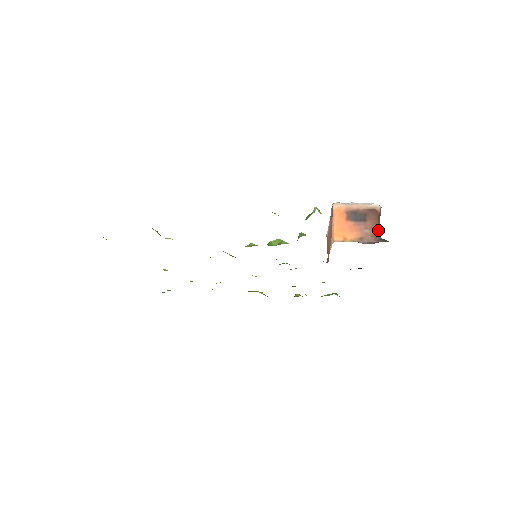
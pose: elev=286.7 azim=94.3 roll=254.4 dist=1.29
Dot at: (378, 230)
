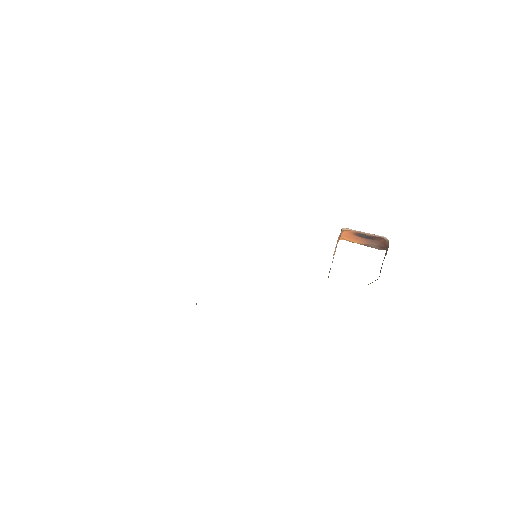
Dot at: (384, 246)
